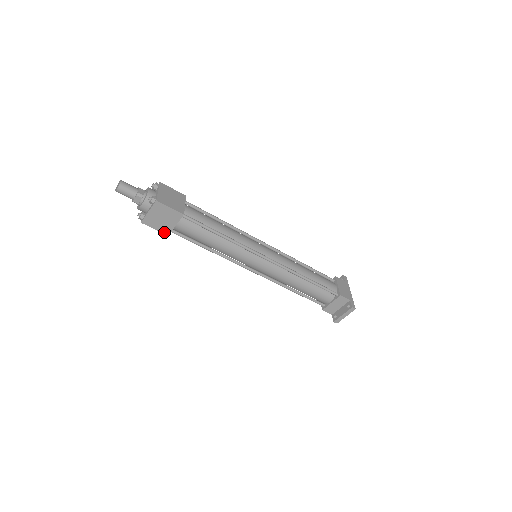
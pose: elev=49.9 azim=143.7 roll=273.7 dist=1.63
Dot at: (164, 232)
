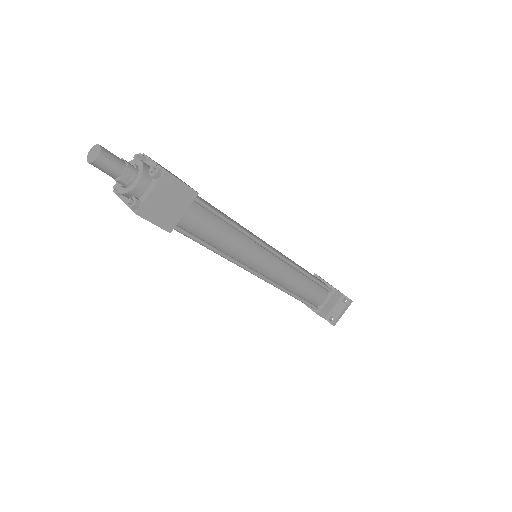
Dot at: (166, 228)
